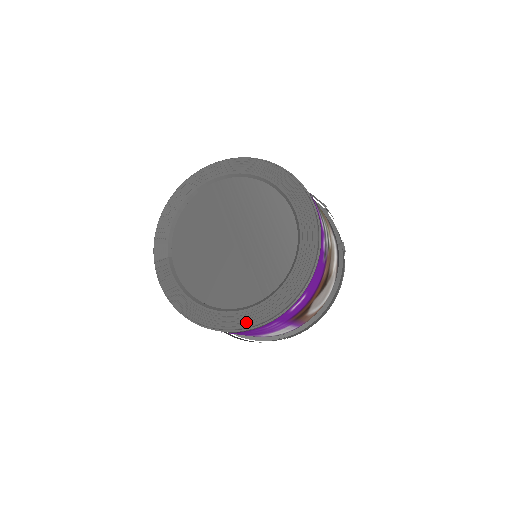
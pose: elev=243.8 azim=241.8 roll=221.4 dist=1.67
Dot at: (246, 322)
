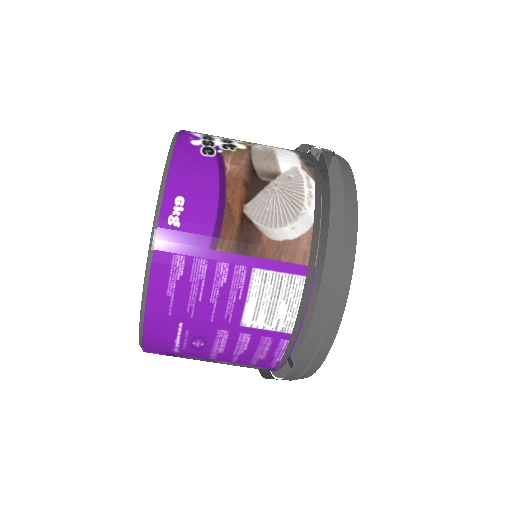
Dot at: (144, 284)
